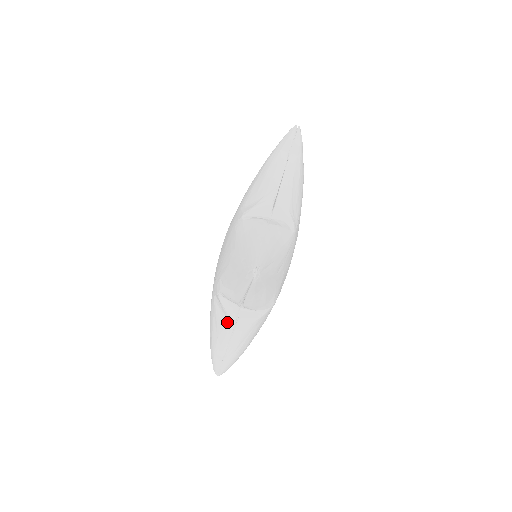
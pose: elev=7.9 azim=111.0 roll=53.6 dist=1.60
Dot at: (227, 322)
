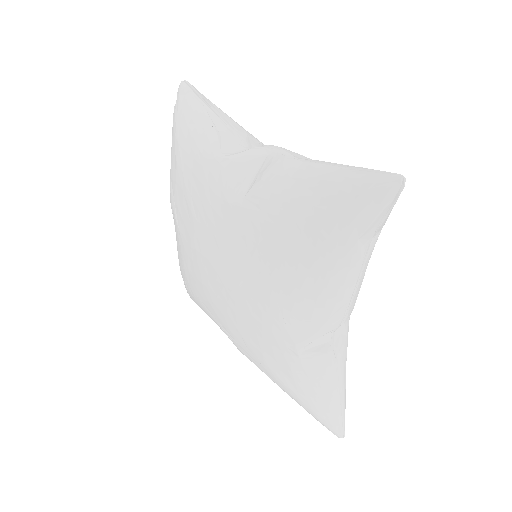
Dot at: occluded
